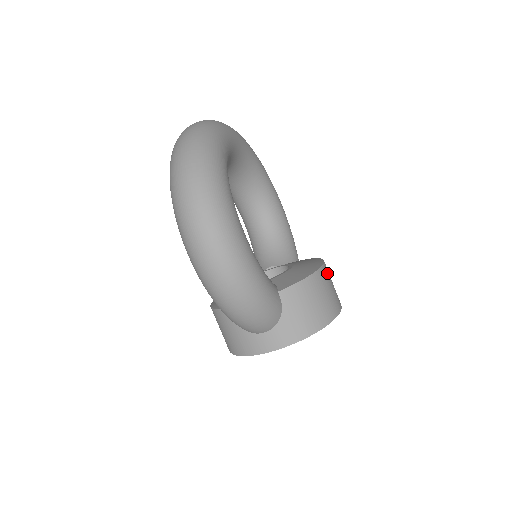
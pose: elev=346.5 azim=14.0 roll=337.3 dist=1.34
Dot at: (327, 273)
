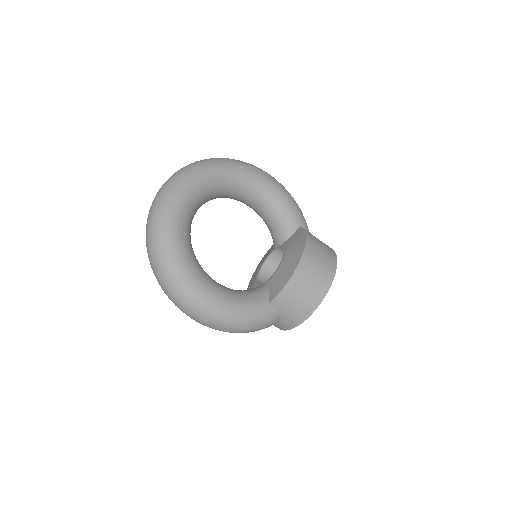
Dot at: (308, 261)
